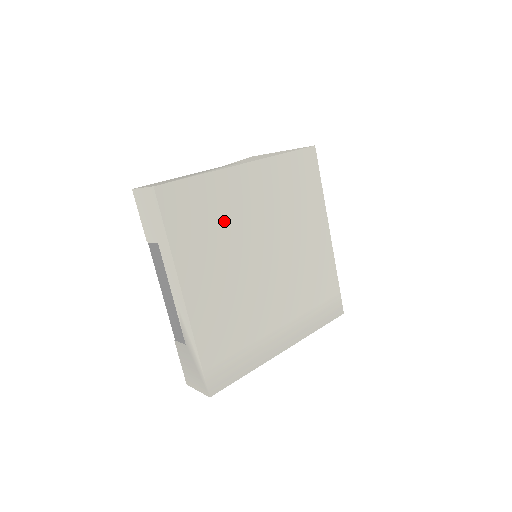
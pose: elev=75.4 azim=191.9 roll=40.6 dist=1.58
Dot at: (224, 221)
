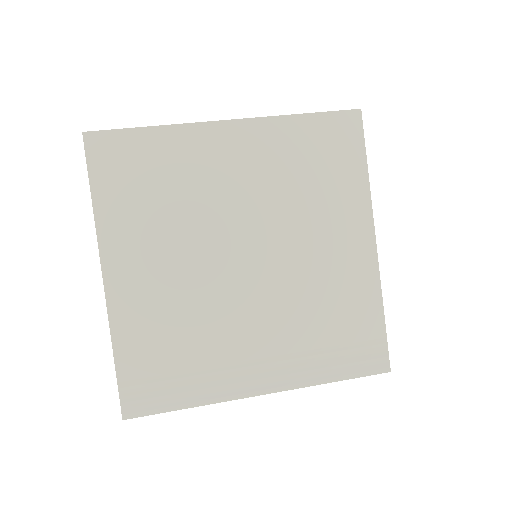
Dot at: (181, 191)
